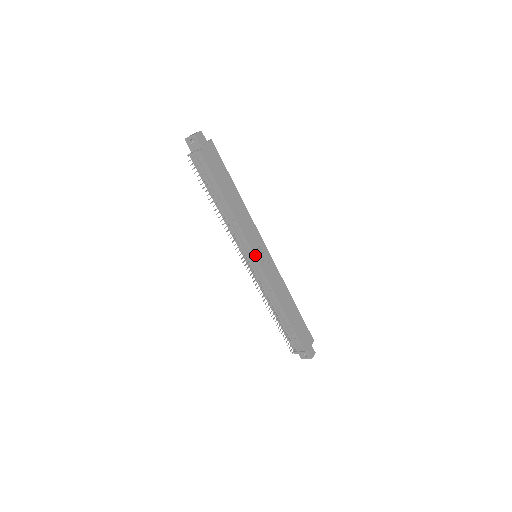
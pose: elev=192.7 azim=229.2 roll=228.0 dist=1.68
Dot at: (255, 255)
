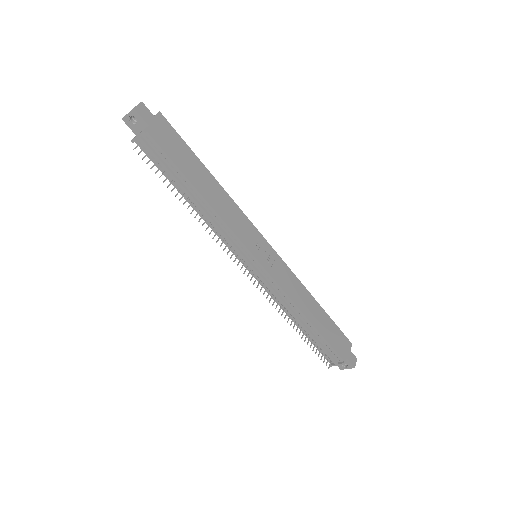
Dot at: (255, 256)
